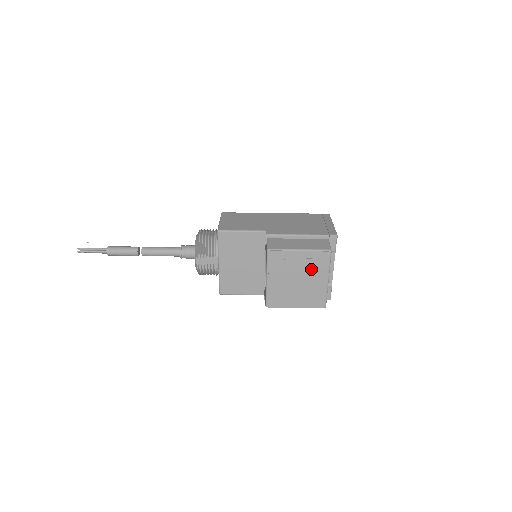
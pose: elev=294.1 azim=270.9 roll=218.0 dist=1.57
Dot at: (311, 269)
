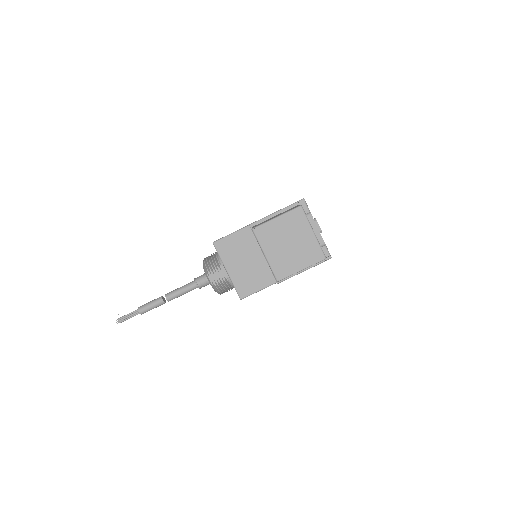
Dot at: (294, 229)
